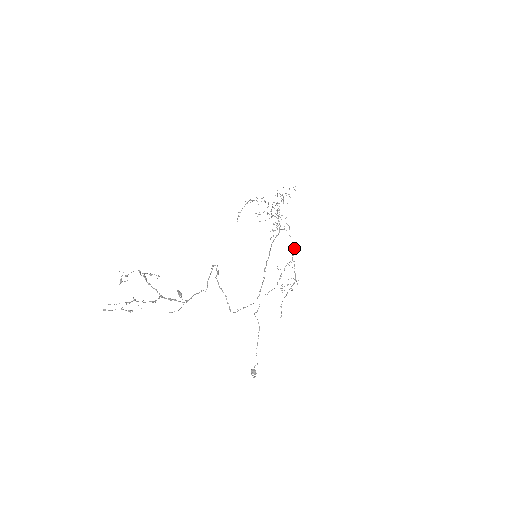
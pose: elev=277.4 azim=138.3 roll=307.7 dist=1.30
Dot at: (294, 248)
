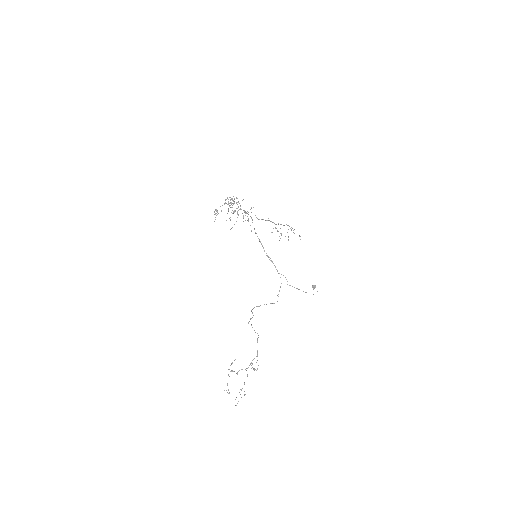
Dot at: (270, 221)
